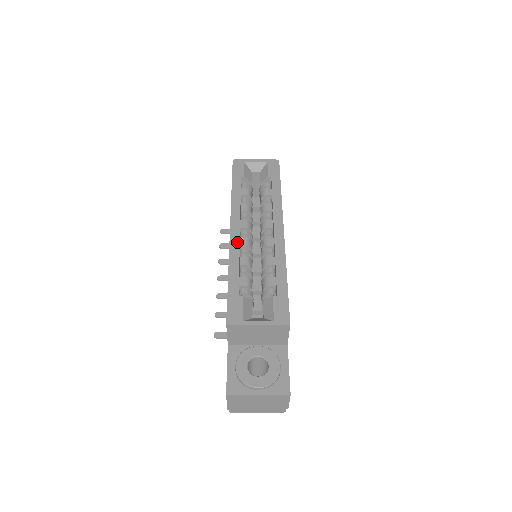
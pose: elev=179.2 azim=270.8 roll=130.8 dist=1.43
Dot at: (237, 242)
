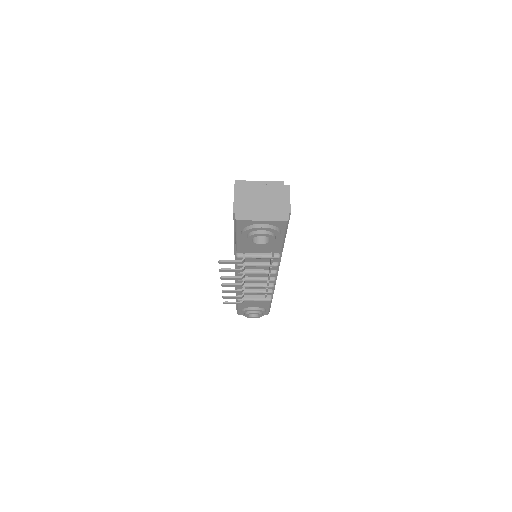
Dot at: occluded
